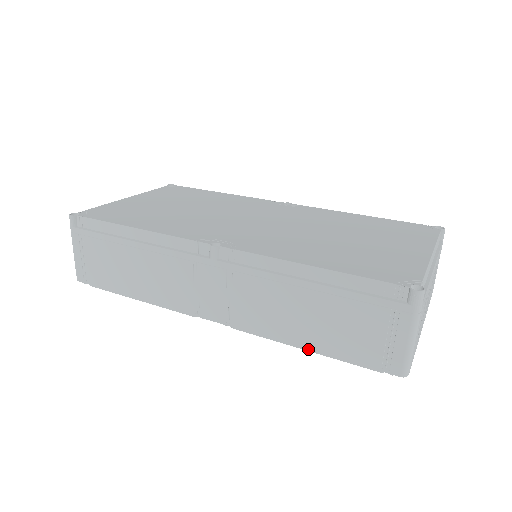
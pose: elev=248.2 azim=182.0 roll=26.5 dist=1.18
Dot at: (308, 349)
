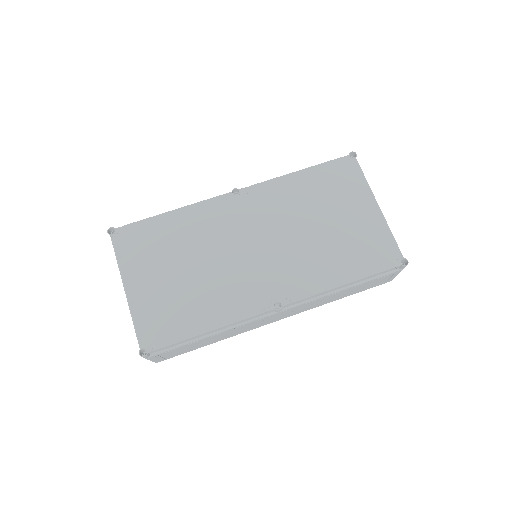
Dot at: occluded
